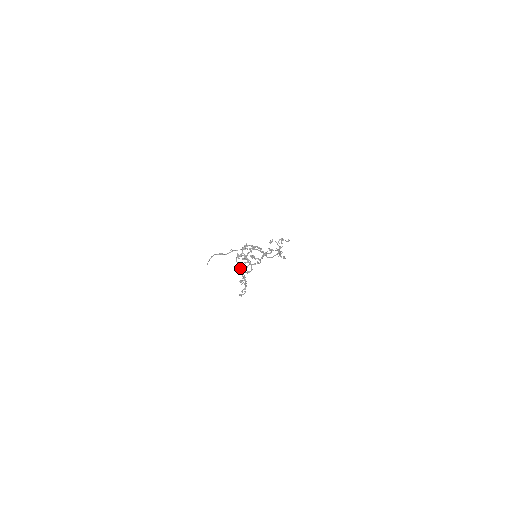
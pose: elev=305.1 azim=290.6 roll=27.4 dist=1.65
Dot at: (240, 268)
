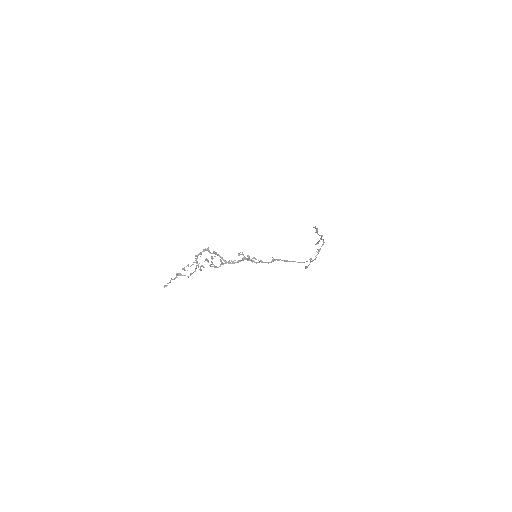
Dot at: occluded
